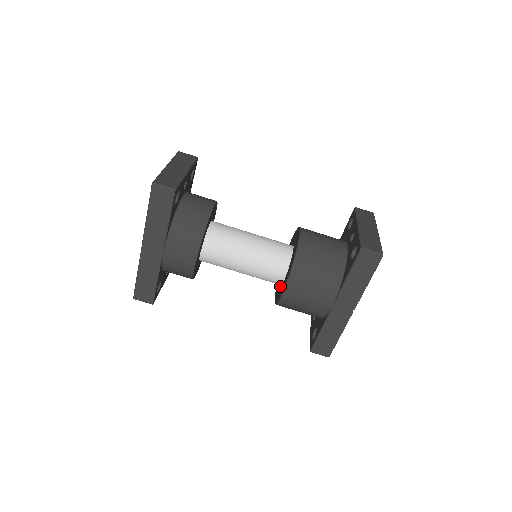
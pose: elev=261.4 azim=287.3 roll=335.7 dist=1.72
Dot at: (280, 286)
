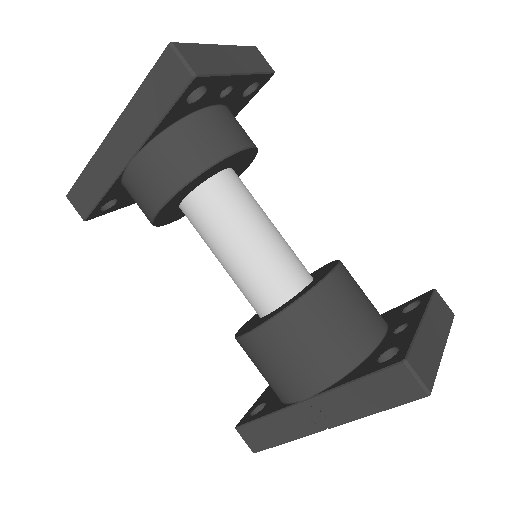
Dot at: (258, 317)
